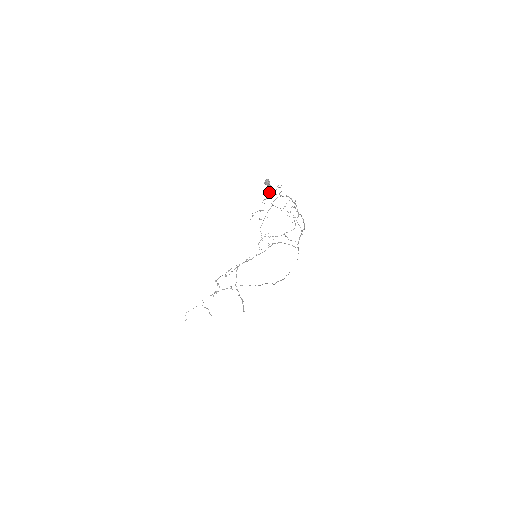
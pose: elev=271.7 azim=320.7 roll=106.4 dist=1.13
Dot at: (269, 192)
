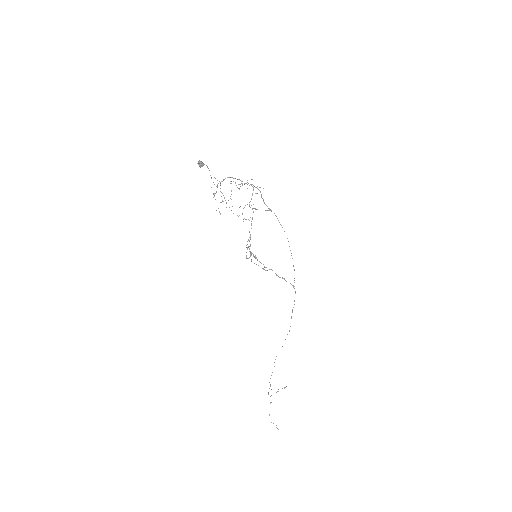
Dot at: occluded
